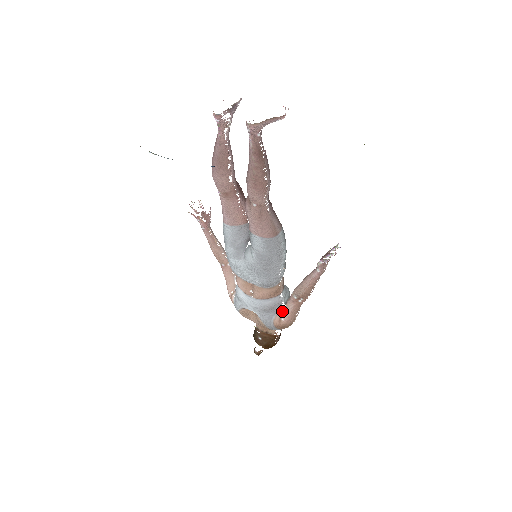
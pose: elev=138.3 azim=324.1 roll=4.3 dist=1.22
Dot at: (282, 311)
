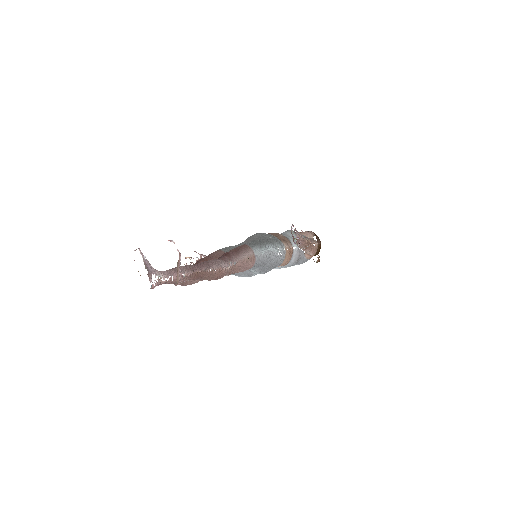
Dot at: (305, 253)
